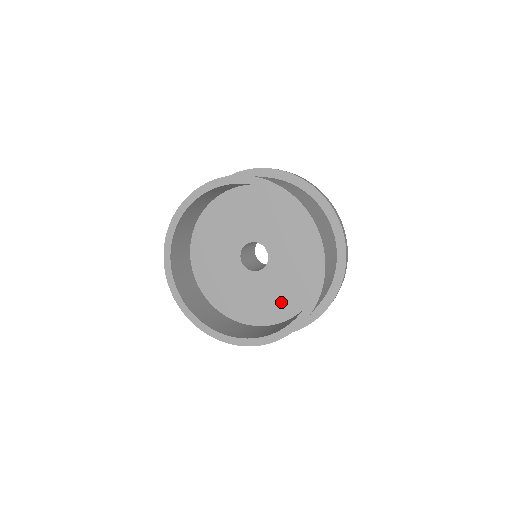
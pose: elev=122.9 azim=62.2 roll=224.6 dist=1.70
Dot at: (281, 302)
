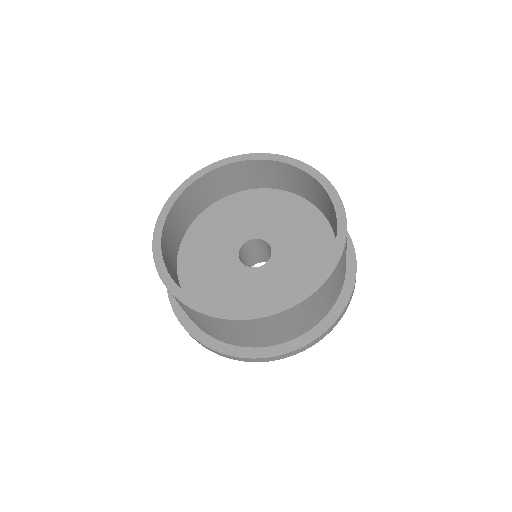
Dot at: (261, 307)
